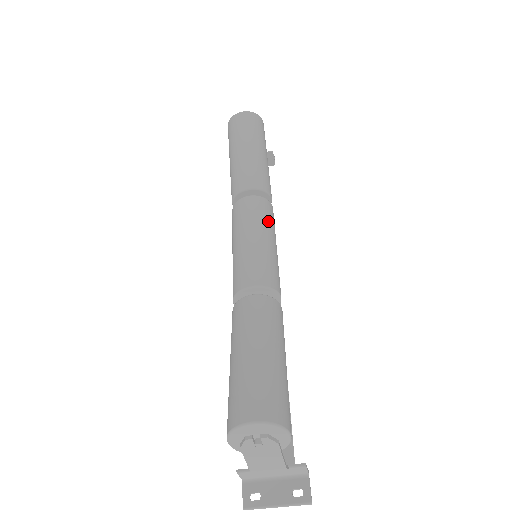
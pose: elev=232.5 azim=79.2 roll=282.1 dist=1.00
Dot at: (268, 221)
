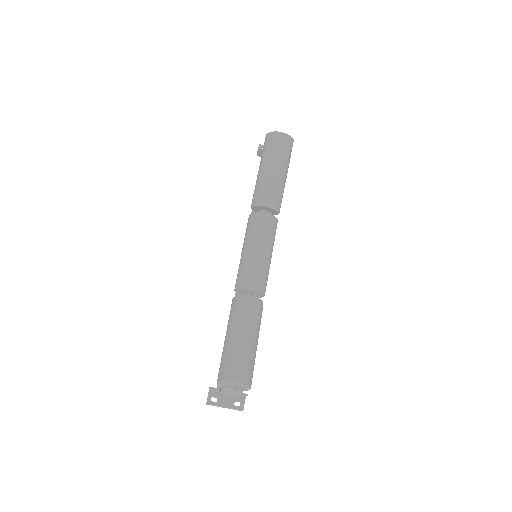
Dot at: (273, 238)
